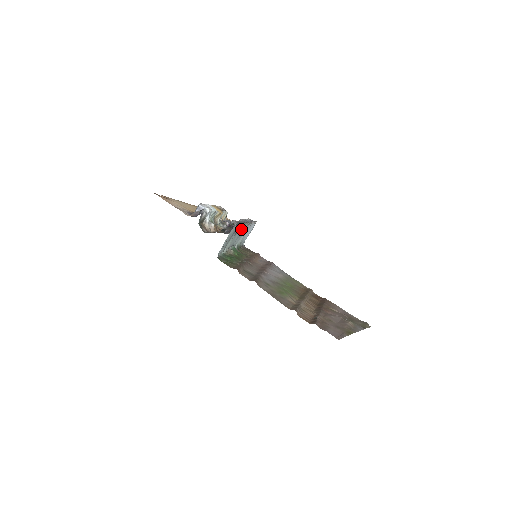
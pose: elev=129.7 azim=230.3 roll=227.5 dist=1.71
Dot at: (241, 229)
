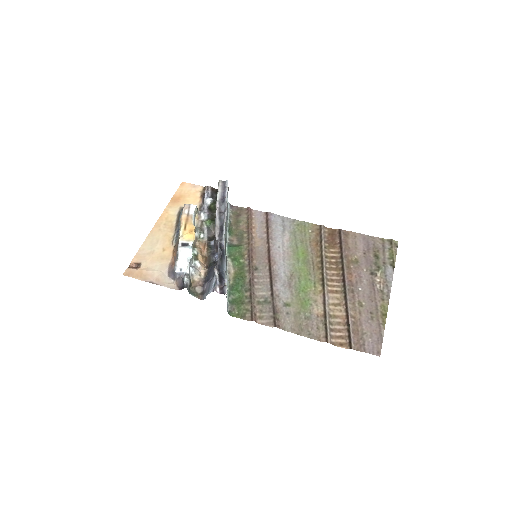
Dot at: occluded
